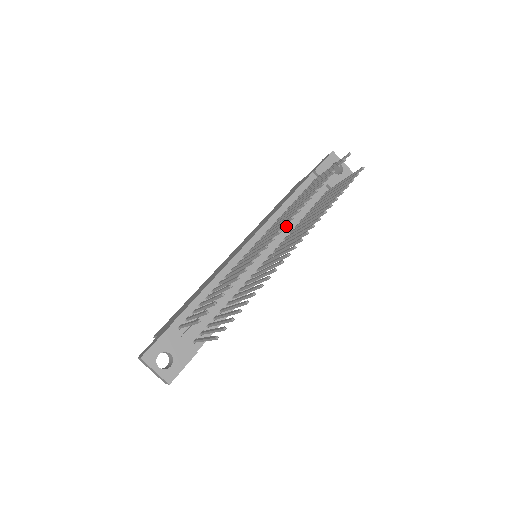
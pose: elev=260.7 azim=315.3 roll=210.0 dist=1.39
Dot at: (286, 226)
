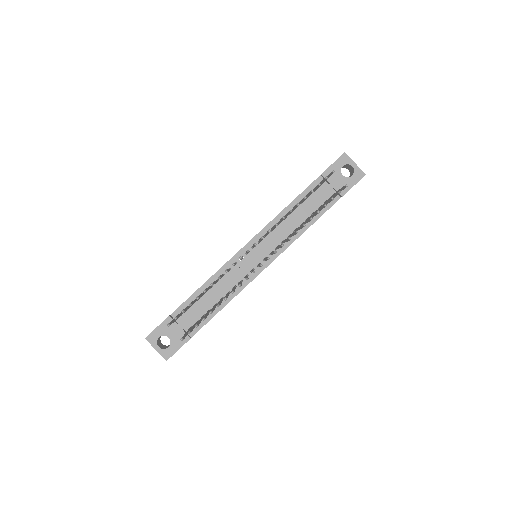
Dot at: (283, 231)
